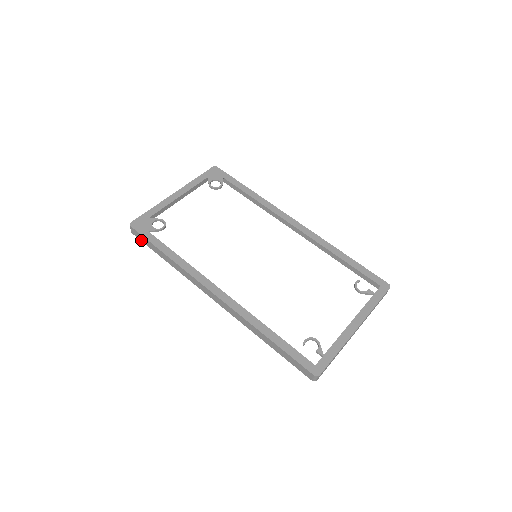
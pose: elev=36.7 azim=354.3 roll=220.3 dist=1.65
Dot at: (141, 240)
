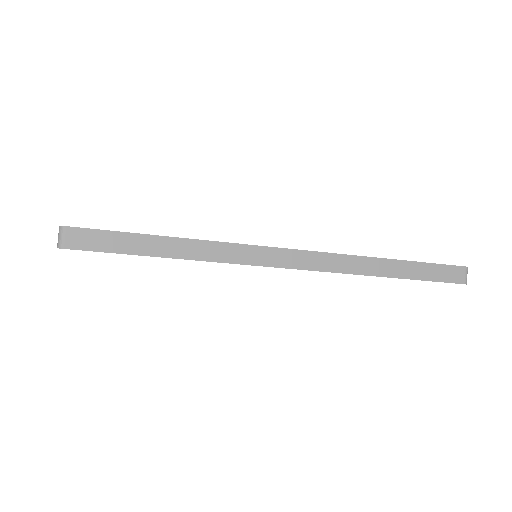
Dot at: (96, 249)
